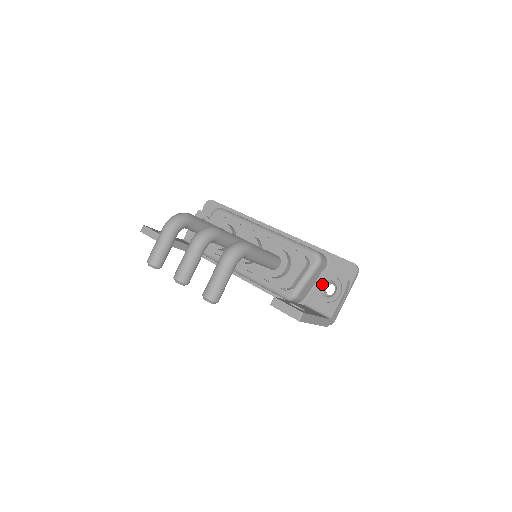
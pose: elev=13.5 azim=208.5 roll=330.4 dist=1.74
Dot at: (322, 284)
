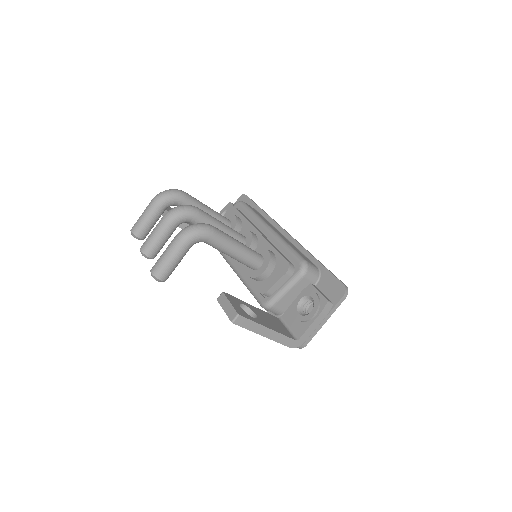
Dot at: (302, 299)
